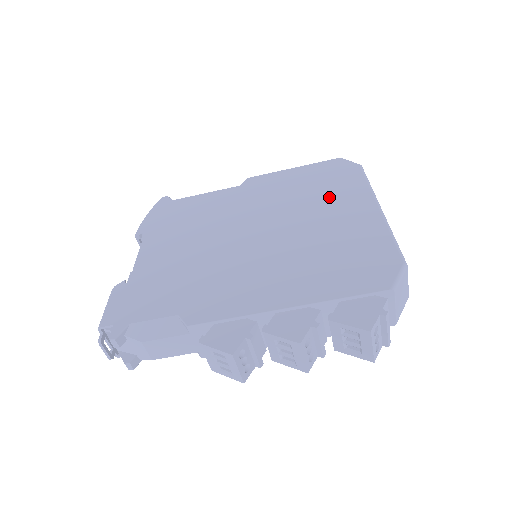
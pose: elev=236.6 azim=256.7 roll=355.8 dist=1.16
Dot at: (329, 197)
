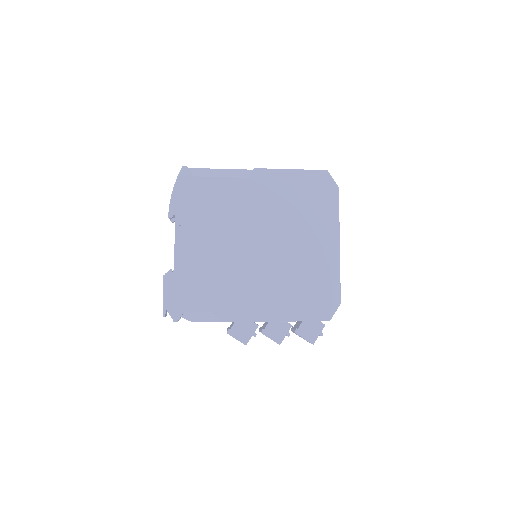
Dot at: (311, 223)
